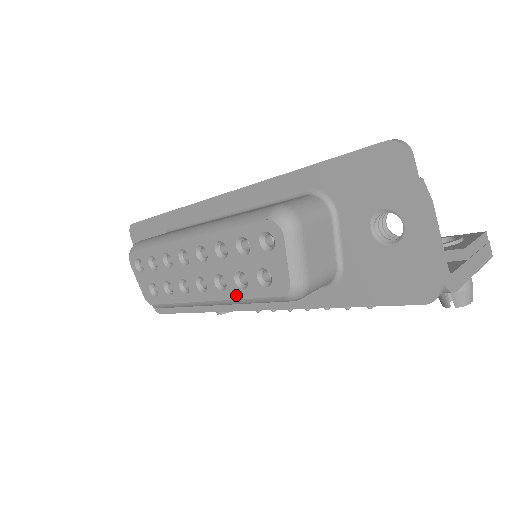
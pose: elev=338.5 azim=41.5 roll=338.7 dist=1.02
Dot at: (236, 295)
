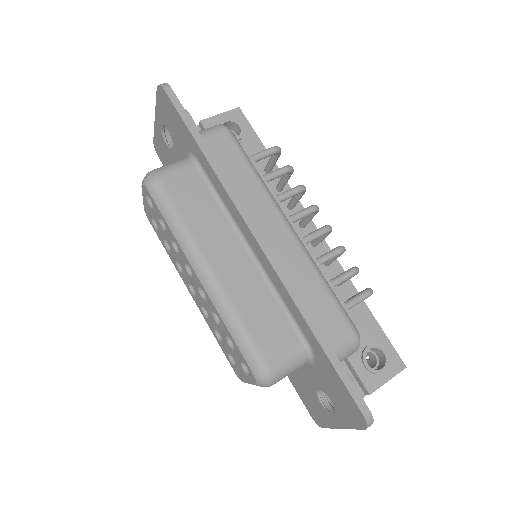
Dot at: (211, 329)
